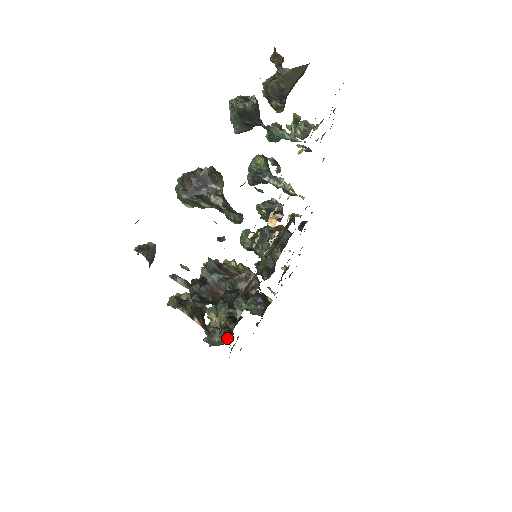
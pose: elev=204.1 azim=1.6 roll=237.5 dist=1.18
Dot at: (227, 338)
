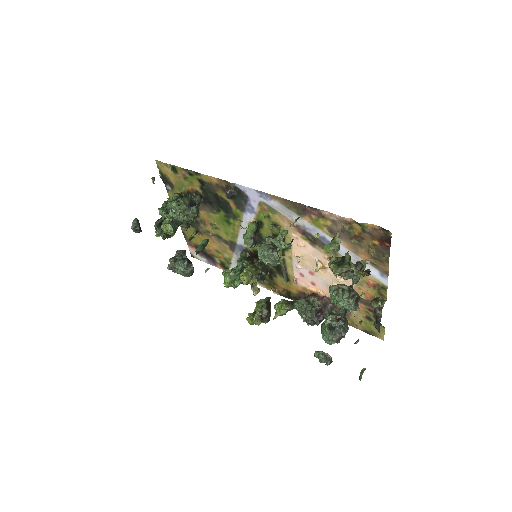
Dot at: occluded
